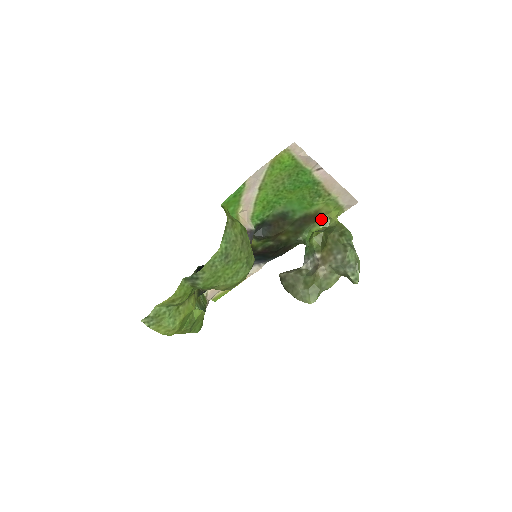
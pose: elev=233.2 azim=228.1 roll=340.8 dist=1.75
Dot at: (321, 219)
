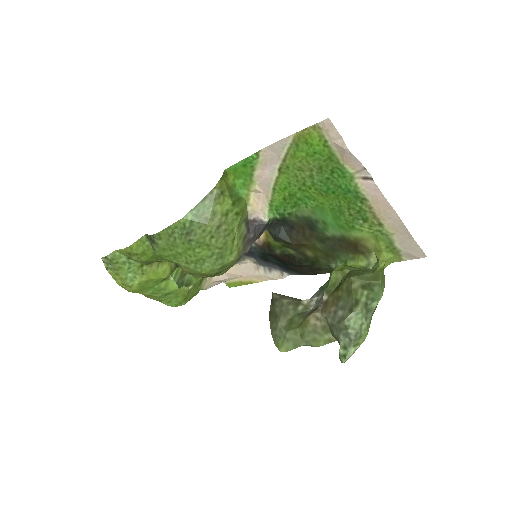
Dot at: (365, 254)
